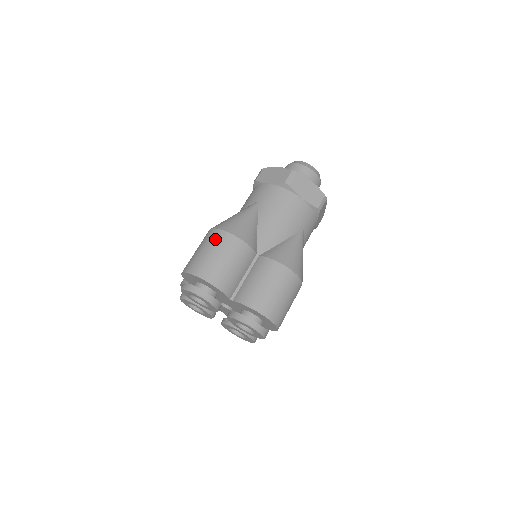
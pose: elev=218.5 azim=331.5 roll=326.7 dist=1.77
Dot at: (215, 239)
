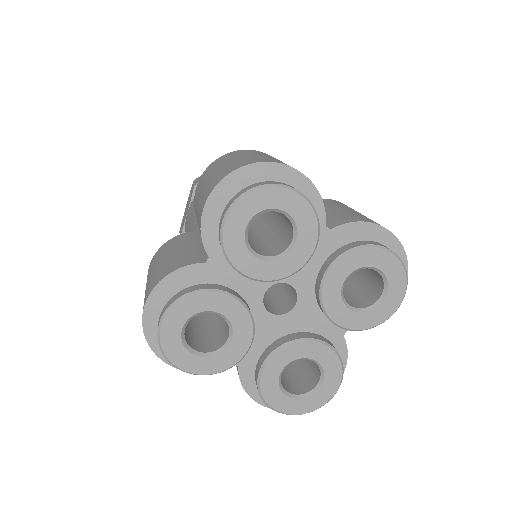
Dot at: (246, 151)
